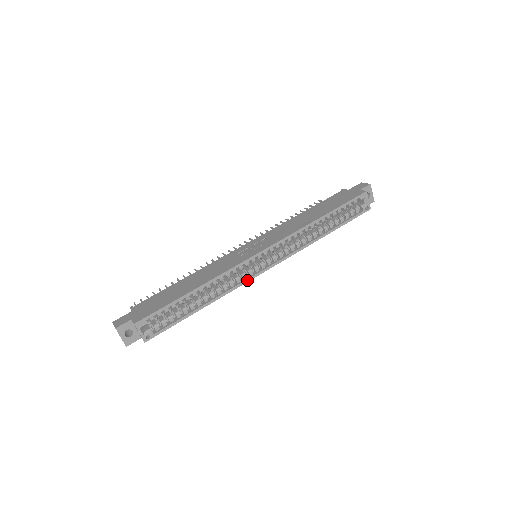
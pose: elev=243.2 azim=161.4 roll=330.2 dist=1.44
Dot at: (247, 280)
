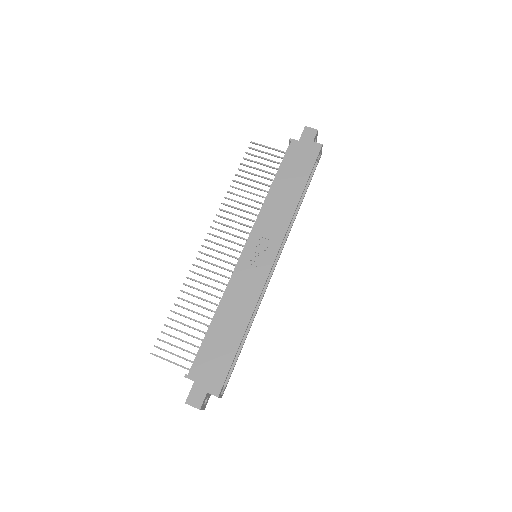
Dot at: (266, 288)
